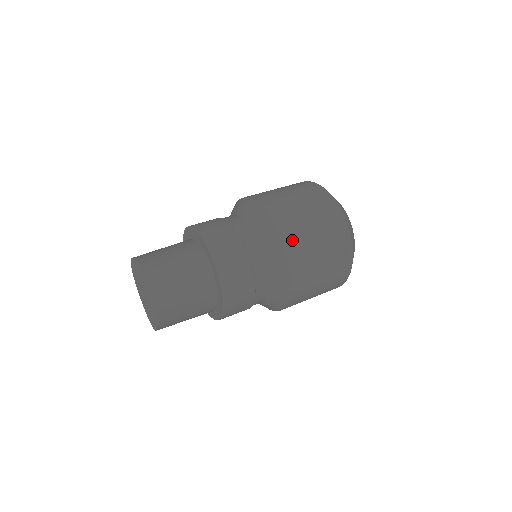
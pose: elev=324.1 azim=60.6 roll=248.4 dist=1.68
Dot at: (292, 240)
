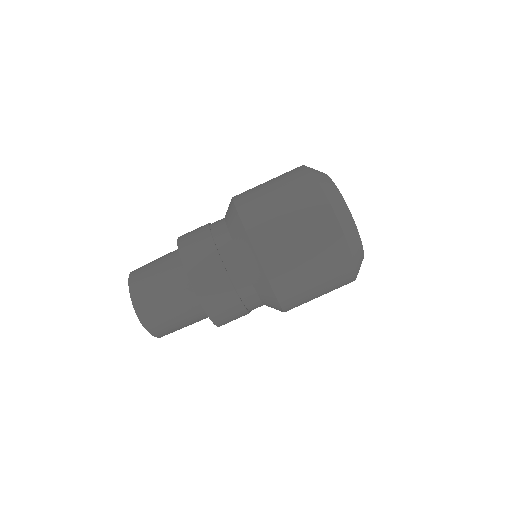
Dot at: (279, 274)
